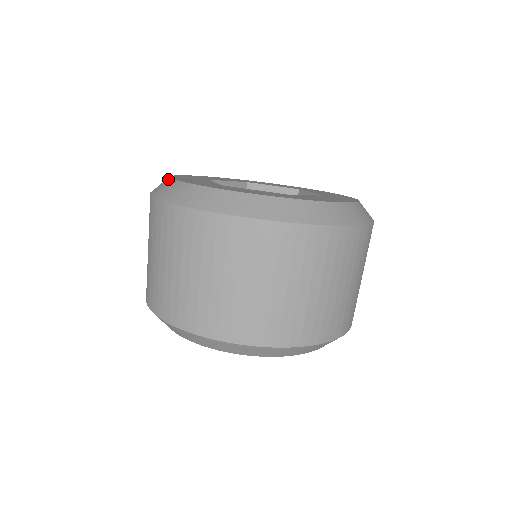
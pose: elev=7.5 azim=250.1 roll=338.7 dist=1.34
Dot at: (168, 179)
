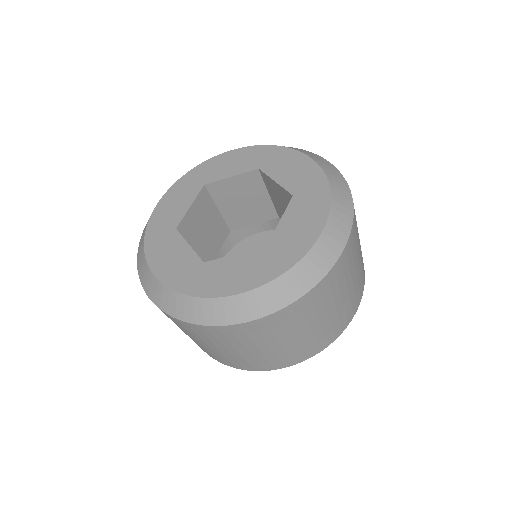
Dot at: (159, 200)
